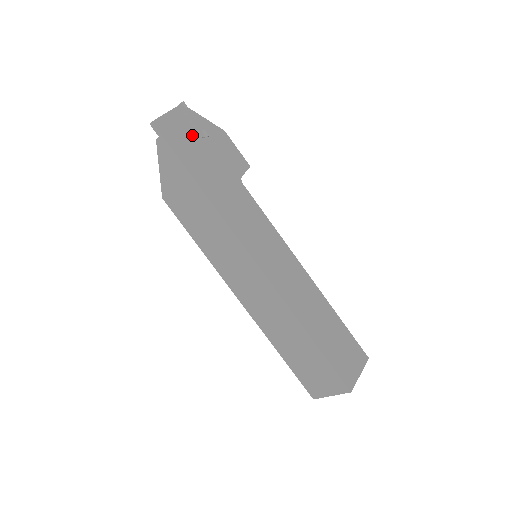
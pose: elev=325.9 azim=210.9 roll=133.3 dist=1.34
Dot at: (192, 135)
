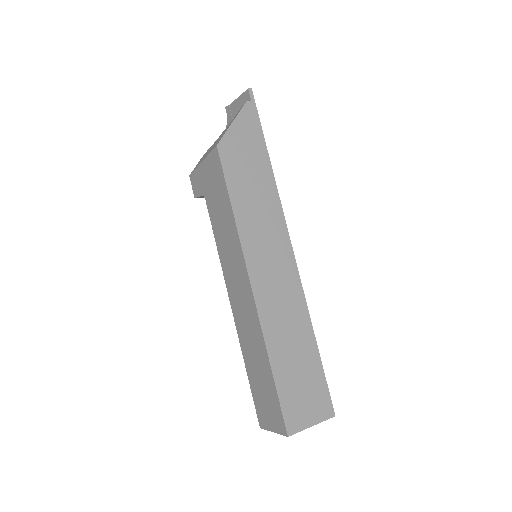
Dot at: occluded
